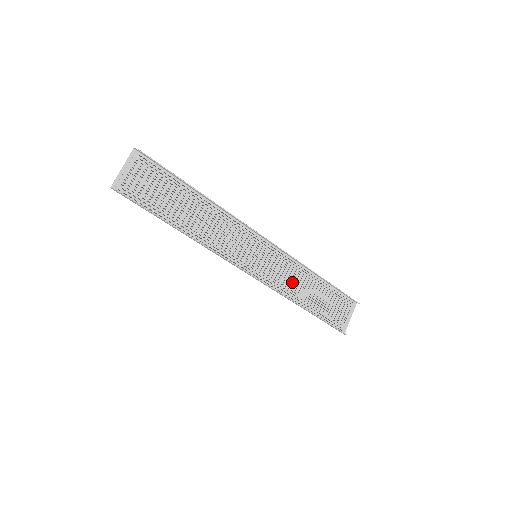
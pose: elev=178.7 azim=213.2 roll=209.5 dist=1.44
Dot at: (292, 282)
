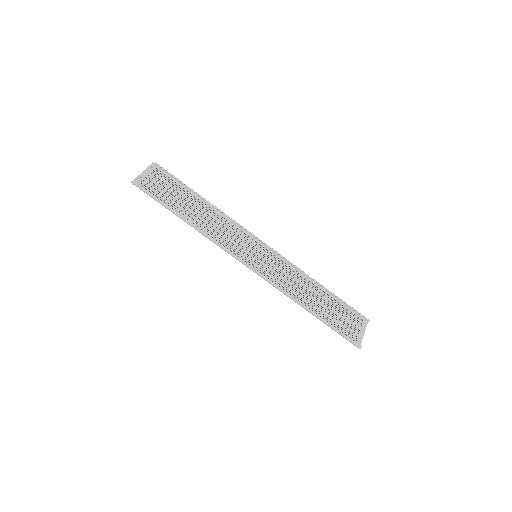
Dot at: (294, 286)
